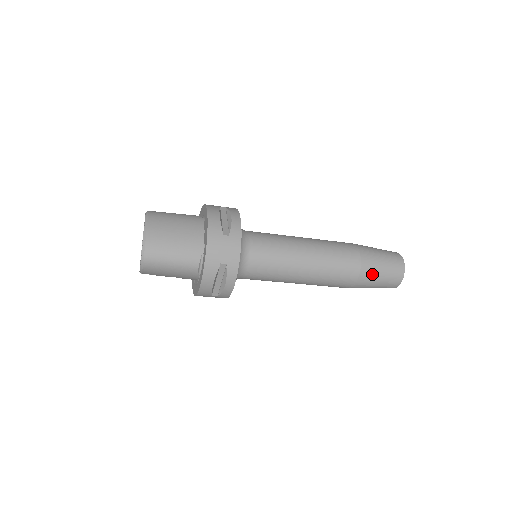
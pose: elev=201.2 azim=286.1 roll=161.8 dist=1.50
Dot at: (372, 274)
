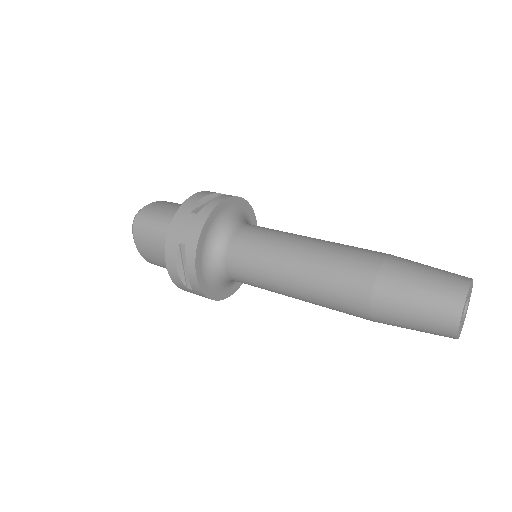
Dot at: occluded
